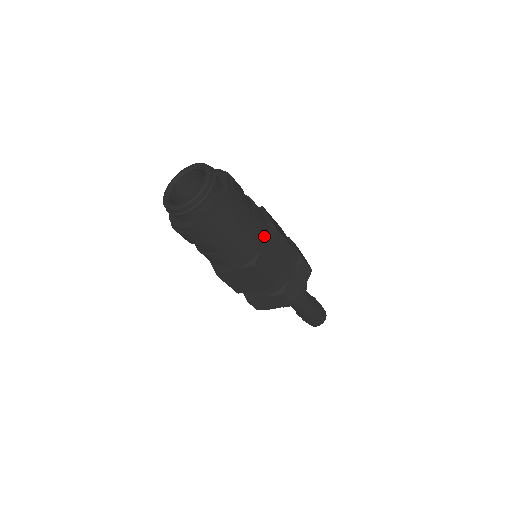
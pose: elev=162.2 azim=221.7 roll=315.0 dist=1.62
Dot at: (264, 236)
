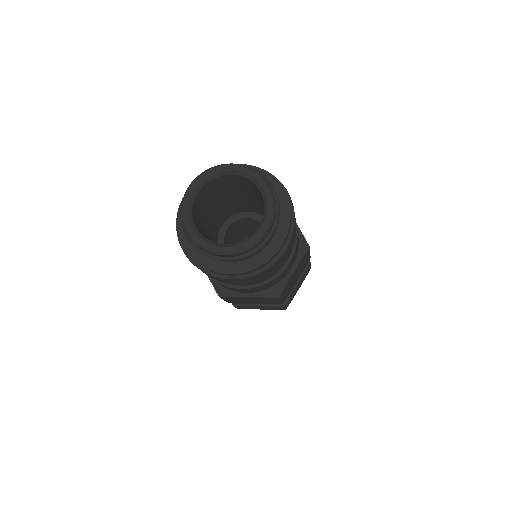
Dot at: occluded
